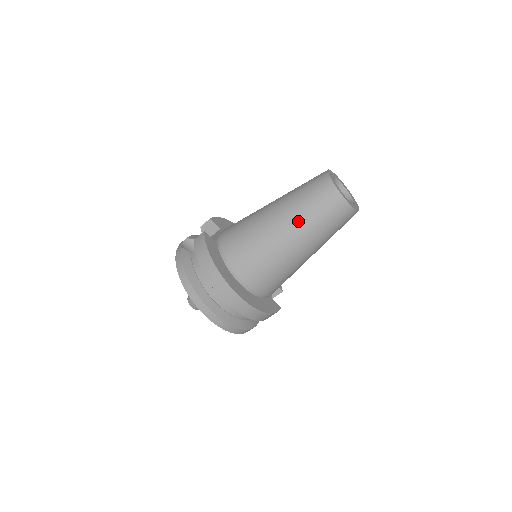
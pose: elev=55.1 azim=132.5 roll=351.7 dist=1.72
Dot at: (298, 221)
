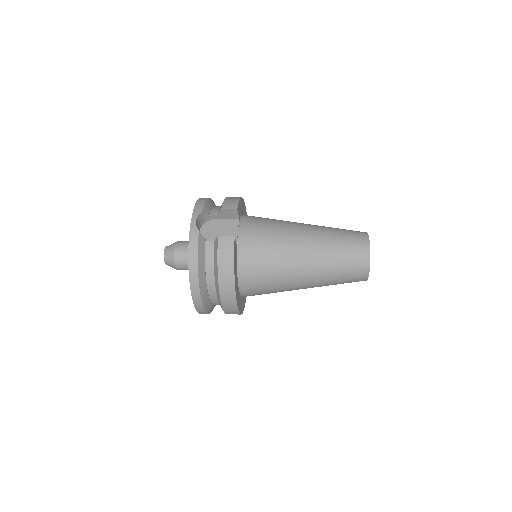
Dot at: (323, 274)
